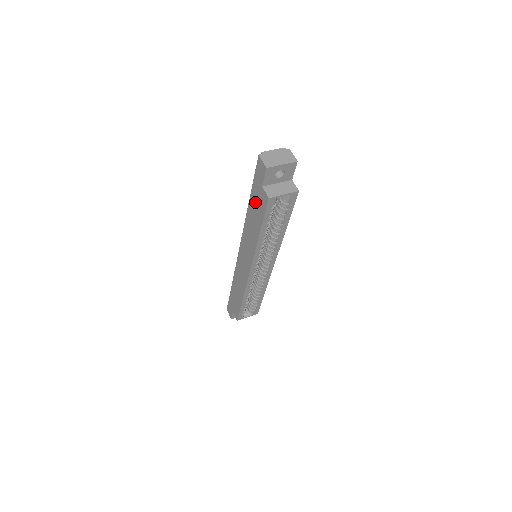
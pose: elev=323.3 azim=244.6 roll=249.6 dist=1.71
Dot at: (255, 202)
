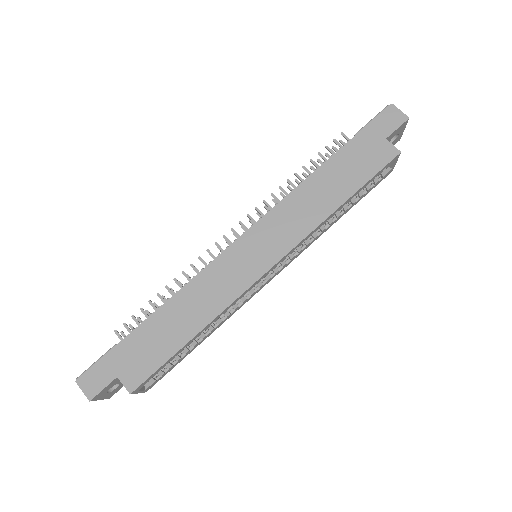
Dot at: (353, 158)
